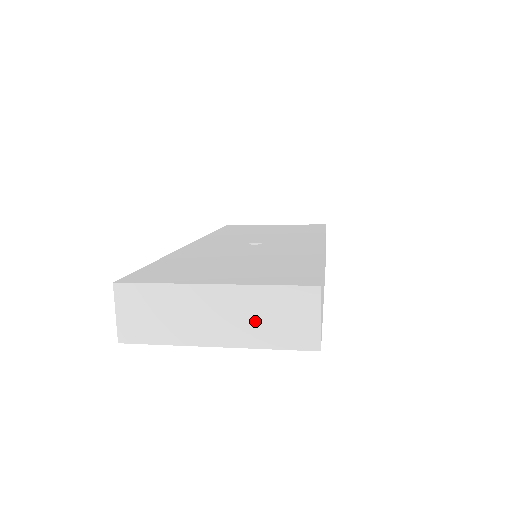
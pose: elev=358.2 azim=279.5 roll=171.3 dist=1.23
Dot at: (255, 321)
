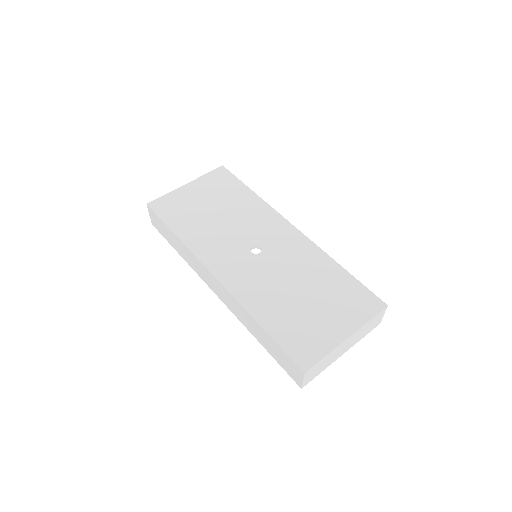
Dot at: (361, 335)
